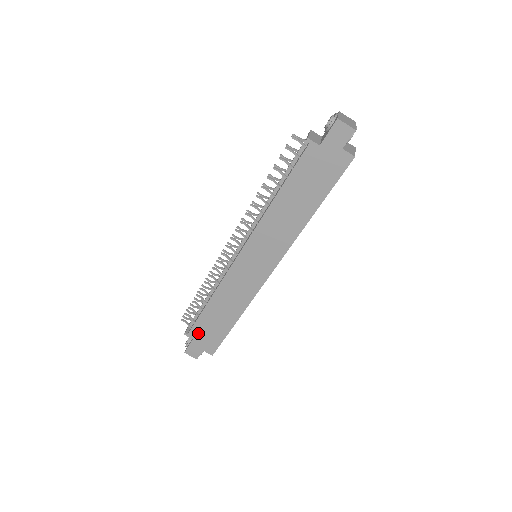
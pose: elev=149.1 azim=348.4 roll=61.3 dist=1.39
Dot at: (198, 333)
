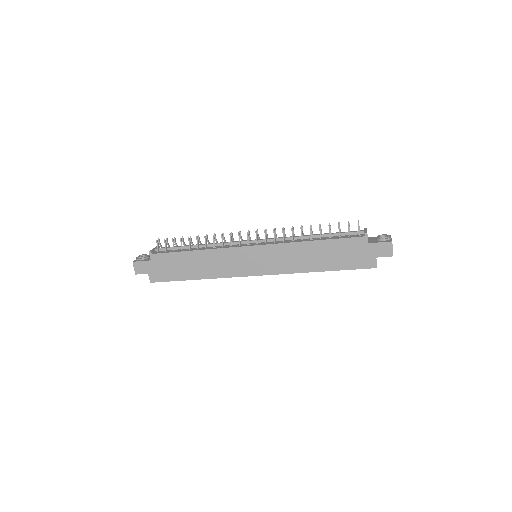
Dot at: (160, 260)
